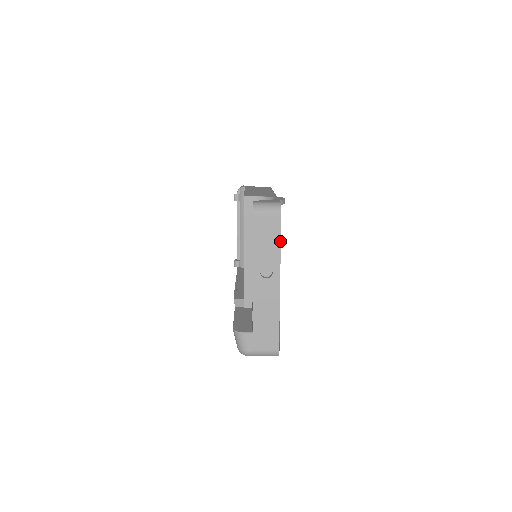
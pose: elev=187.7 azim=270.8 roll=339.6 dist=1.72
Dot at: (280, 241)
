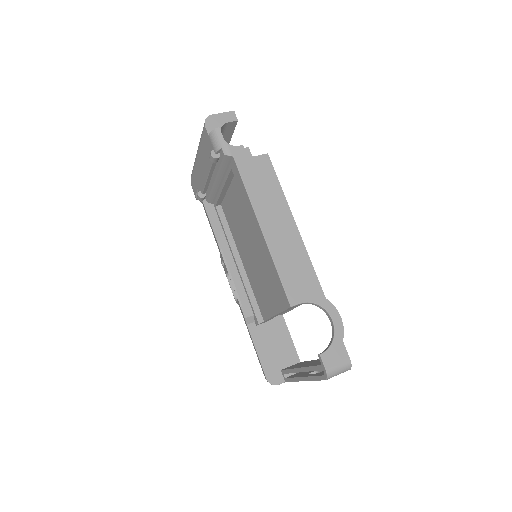
Dot at: occluded
